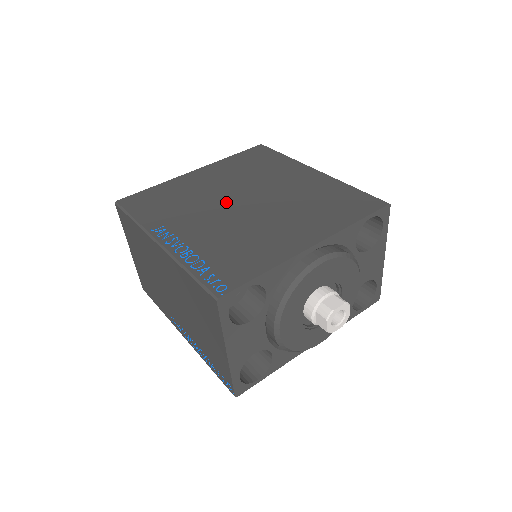
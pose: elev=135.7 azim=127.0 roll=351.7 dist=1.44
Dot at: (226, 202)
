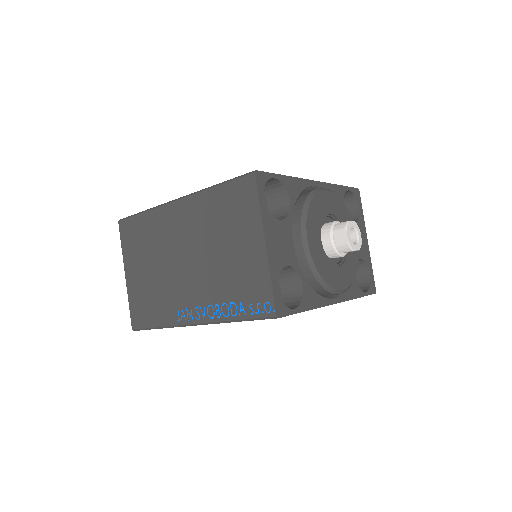
Dot at: occluded
